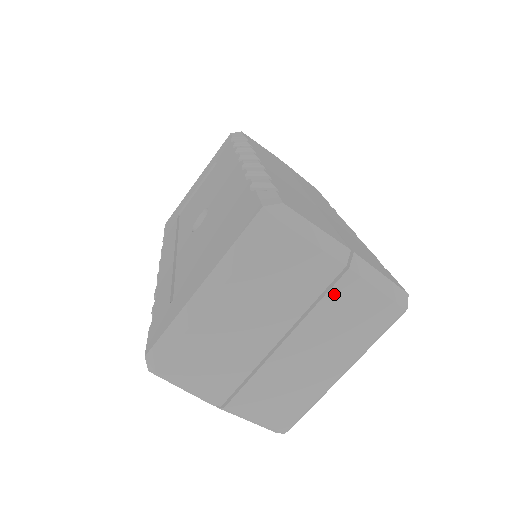
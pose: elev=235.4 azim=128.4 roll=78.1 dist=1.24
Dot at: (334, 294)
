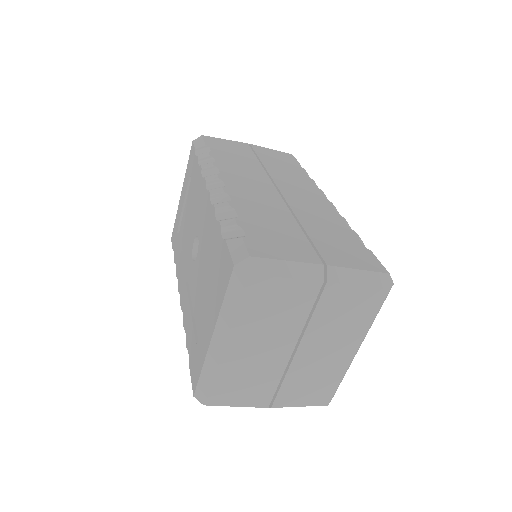
Dot at: (323, 304)
